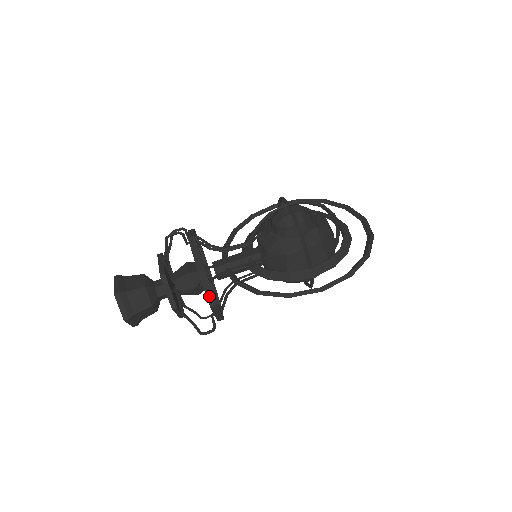
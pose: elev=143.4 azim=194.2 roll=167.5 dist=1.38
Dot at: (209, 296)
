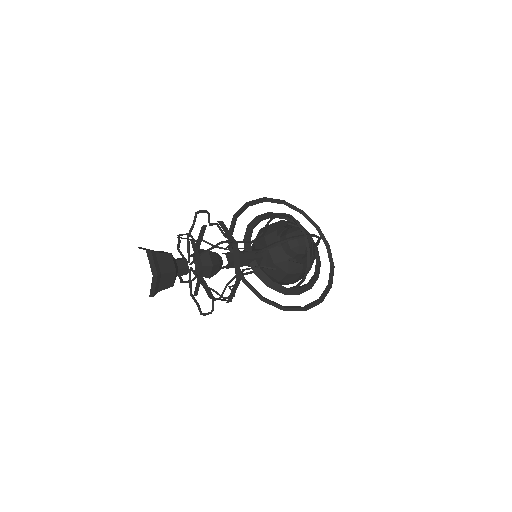
Dot at: occluded
